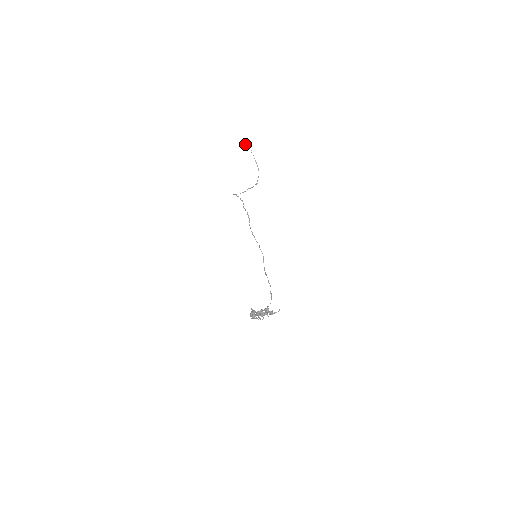
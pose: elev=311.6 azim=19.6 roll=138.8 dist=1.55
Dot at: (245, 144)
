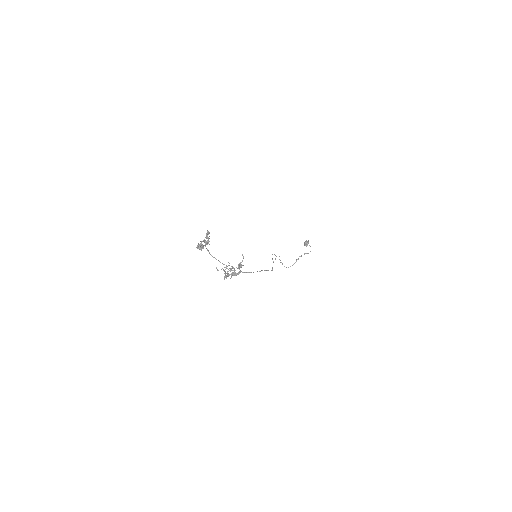
Dot at: (305, 241)
